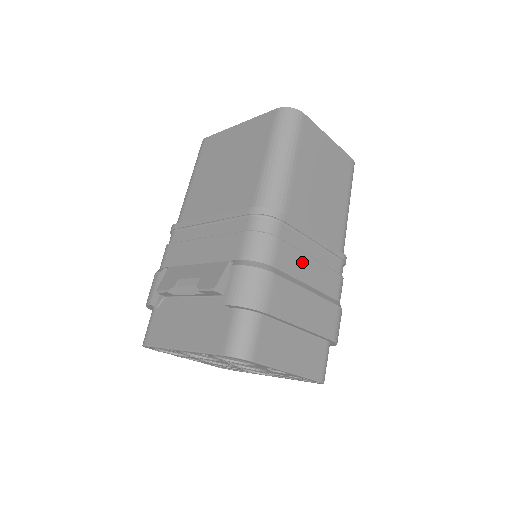
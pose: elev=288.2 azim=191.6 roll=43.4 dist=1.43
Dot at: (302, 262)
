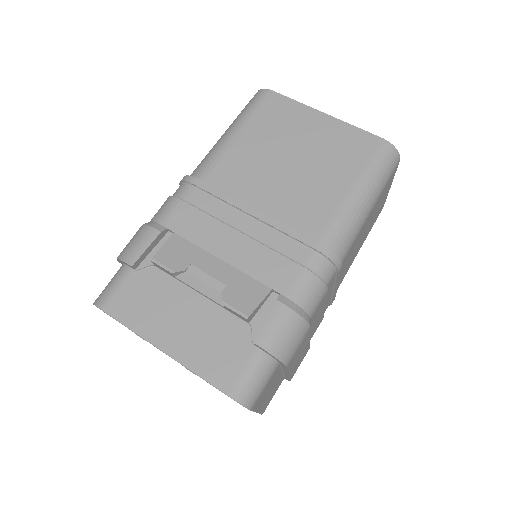
Dot at: (321, 311)
